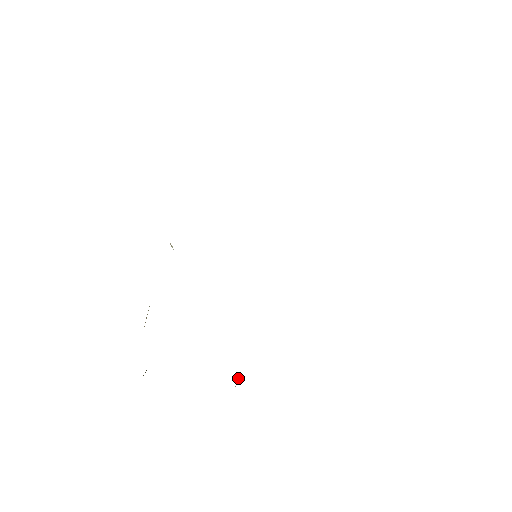
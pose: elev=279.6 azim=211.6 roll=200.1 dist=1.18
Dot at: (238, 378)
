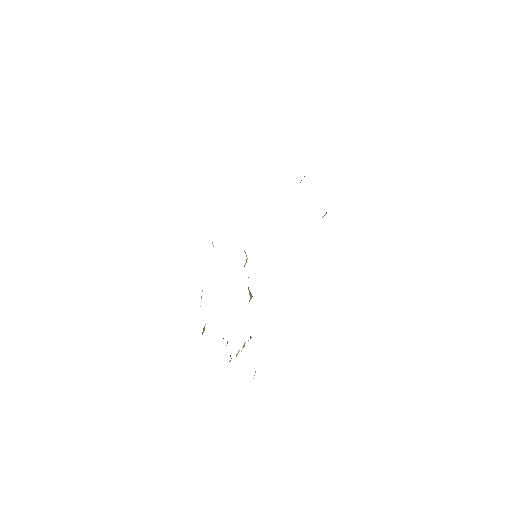
Dot at: (243, 345)
